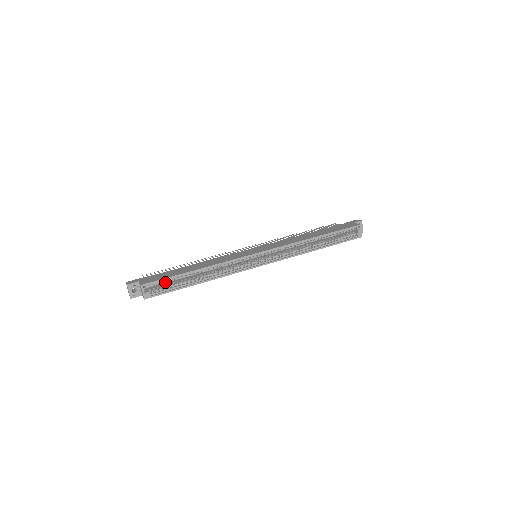
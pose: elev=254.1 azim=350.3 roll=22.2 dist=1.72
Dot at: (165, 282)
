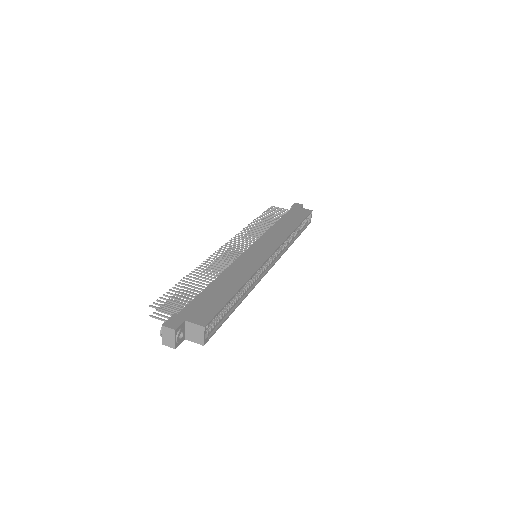
Dot at: occluded
